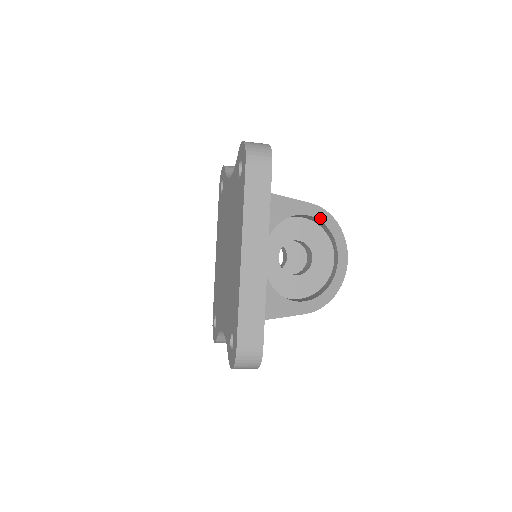
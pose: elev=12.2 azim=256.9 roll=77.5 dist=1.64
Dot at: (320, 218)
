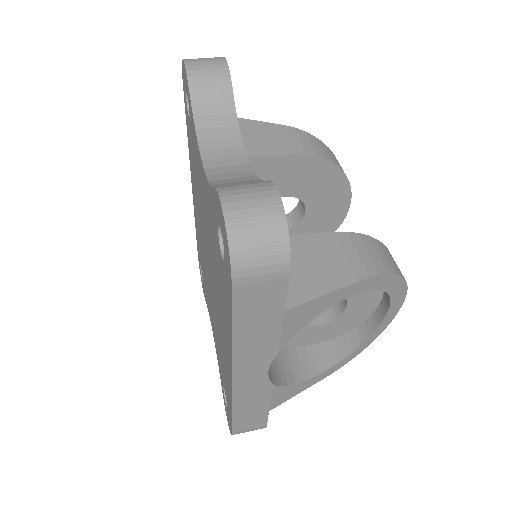
Dot at: (372, 288)
